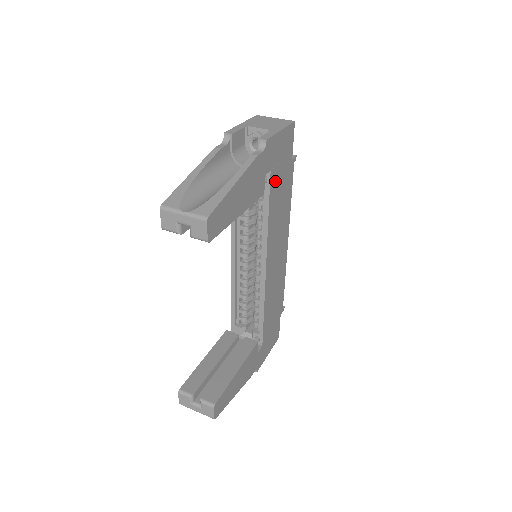
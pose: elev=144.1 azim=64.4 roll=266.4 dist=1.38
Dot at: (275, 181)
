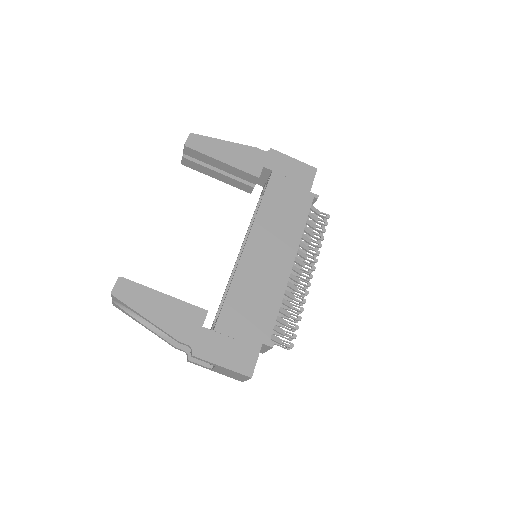
Dot at: (278, 184)
